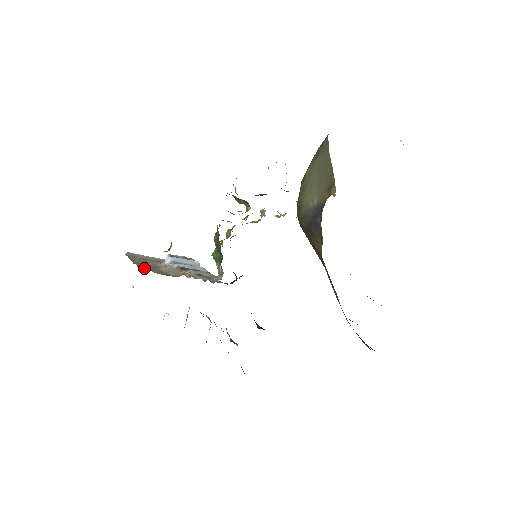
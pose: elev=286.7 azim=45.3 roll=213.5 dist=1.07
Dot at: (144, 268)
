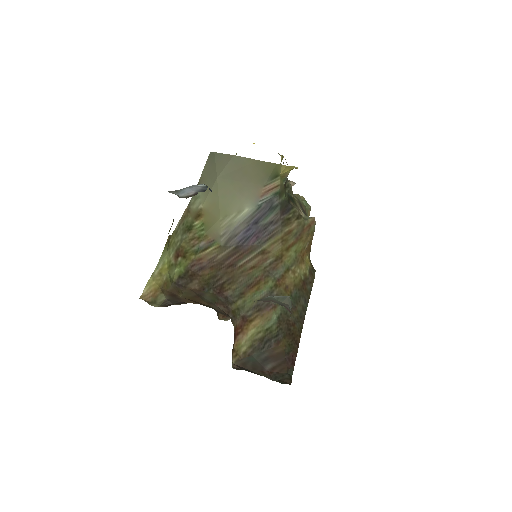
Dot at: occluded
